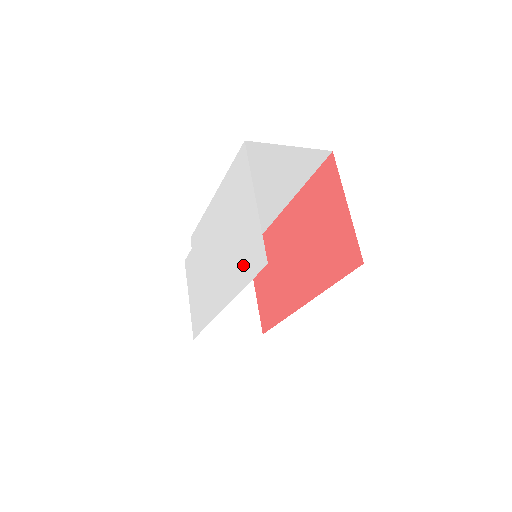
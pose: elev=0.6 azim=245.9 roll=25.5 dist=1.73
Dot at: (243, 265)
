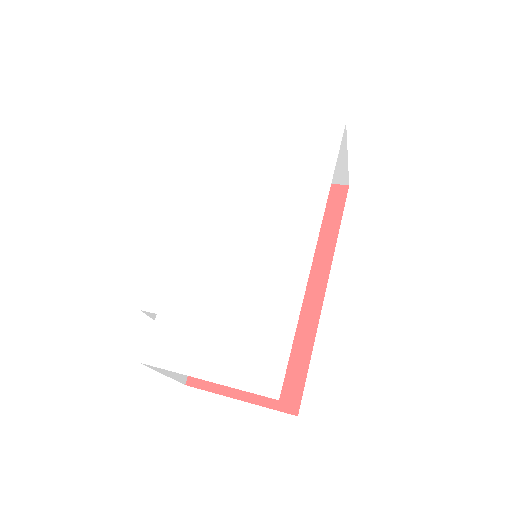
Dot at: (311, 165)
